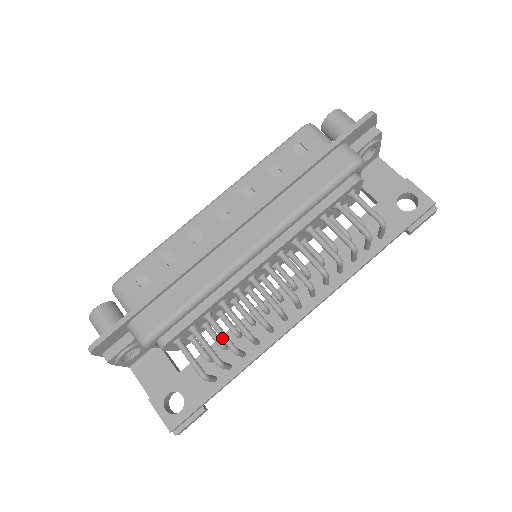
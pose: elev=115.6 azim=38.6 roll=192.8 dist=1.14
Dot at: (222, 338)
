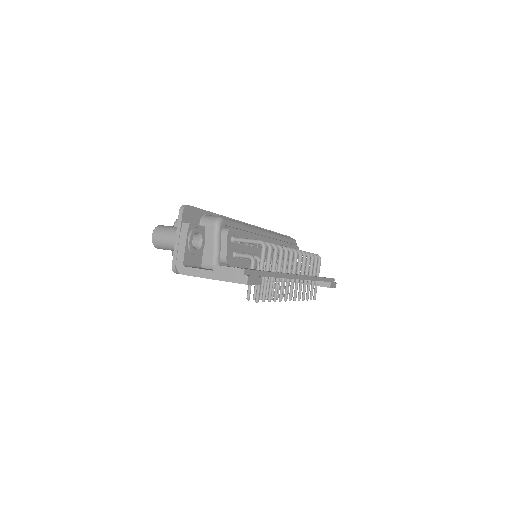
Dot at: occluded
